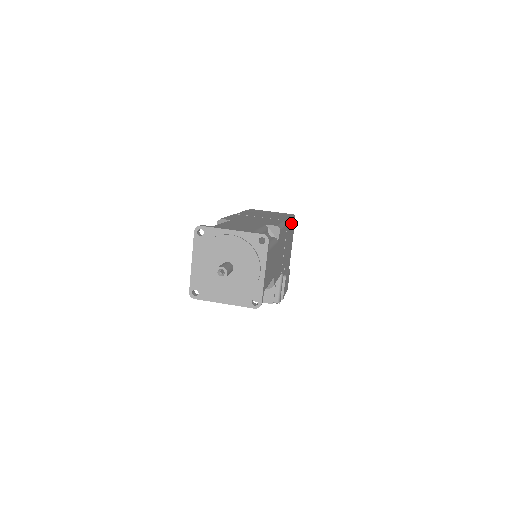
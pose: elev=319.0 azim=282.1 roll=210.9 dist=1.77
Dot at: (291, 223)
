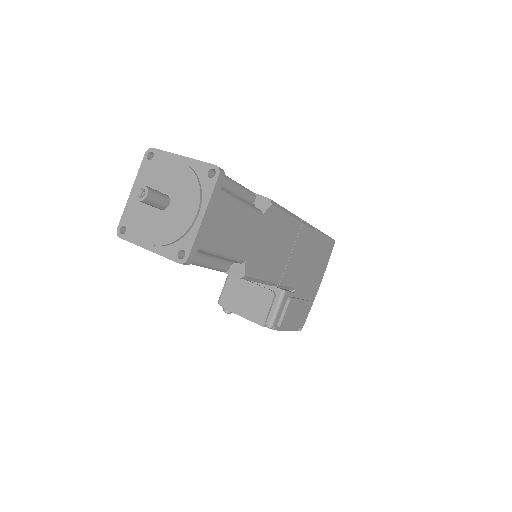
Dot at: (319, 238)
